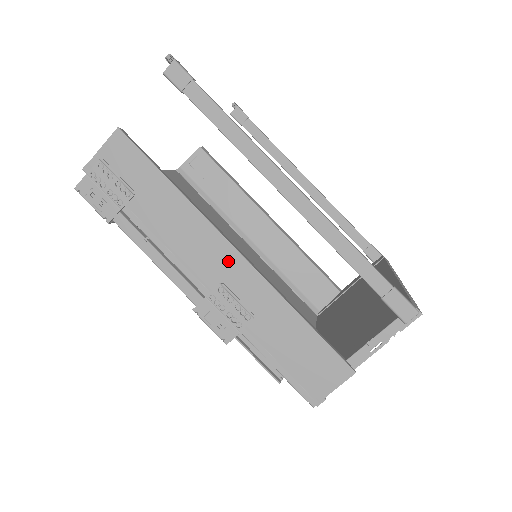
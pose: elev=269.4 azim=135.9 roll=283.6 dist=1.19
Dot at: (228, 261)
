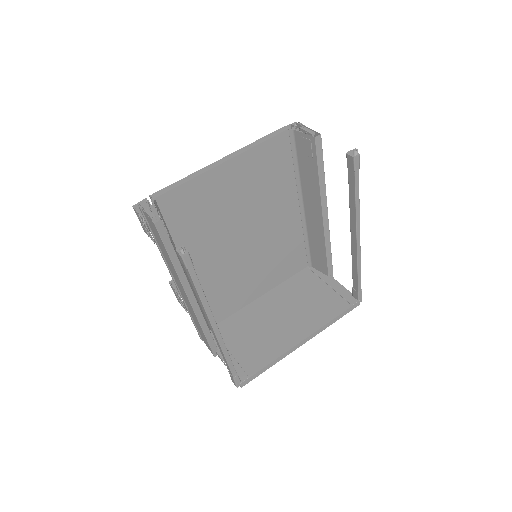
Dot at: (186, 297)
